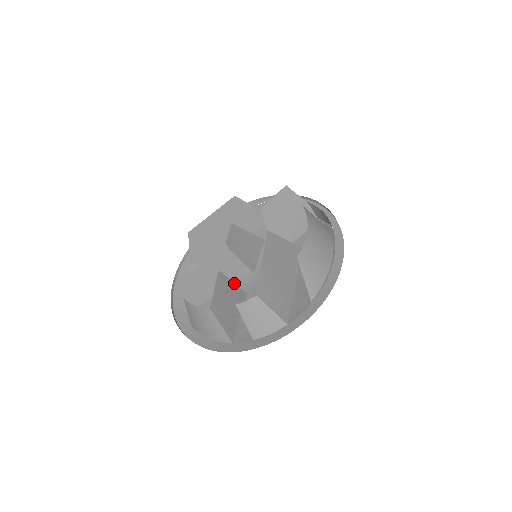
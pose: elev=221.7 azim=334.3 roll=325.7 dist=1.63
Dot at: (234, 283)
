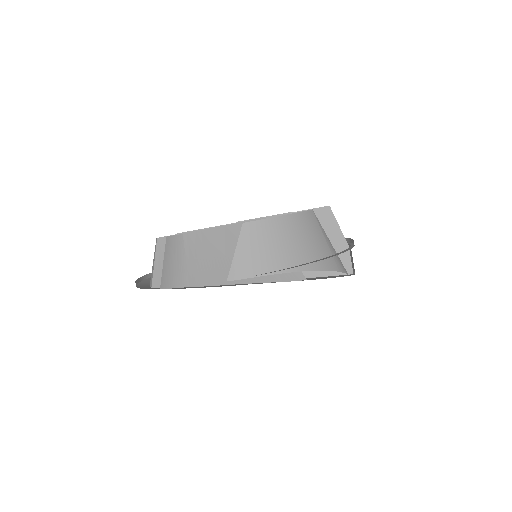
Dot at: occluded
